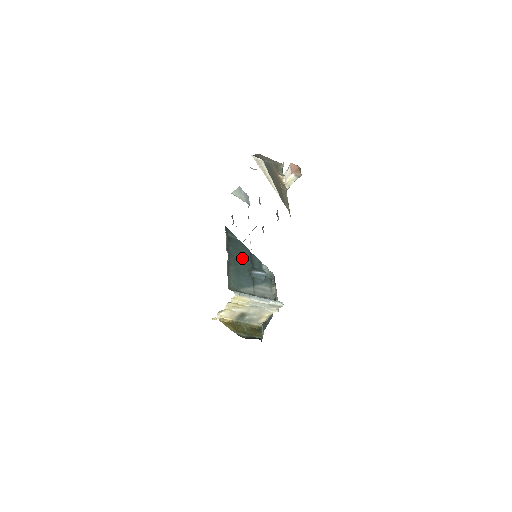
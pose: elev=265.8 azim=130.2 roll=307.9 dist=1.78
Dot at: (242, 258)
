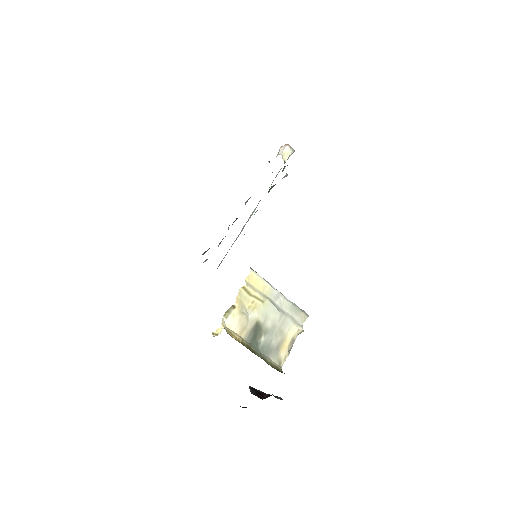
Dot at: occluded
